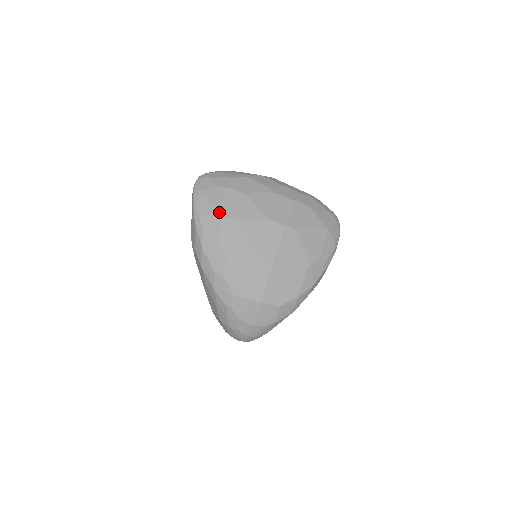
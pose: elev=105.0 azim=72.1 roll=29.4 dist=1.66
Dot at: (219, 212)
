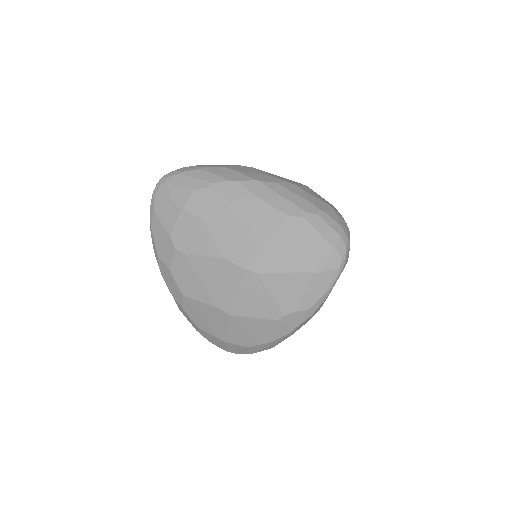
Dot at: (170, 241)
